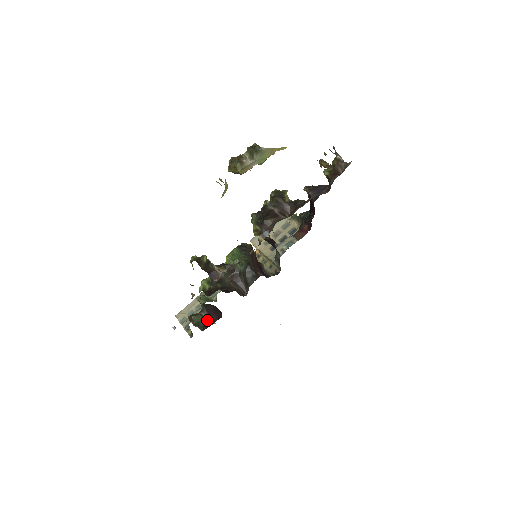
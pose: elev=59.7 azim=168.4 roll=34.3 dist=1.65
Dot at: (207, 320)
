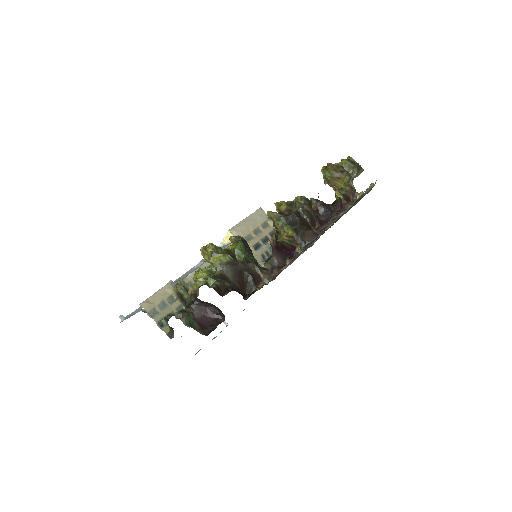
Dot at: (201, 321)
